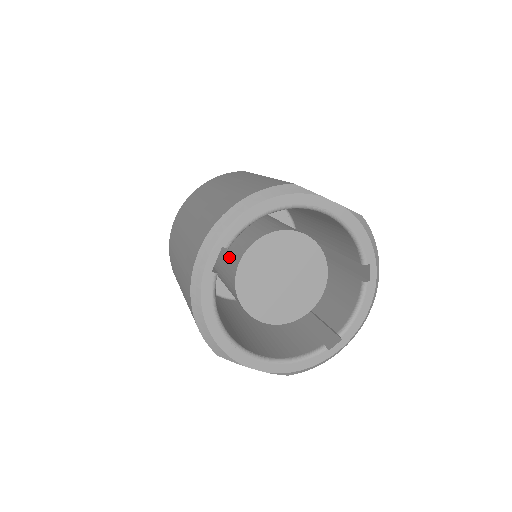
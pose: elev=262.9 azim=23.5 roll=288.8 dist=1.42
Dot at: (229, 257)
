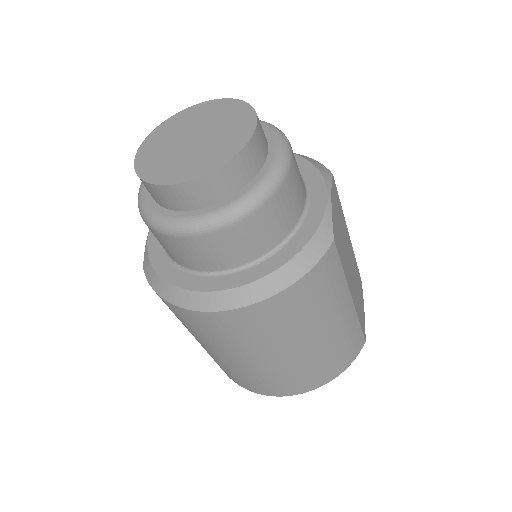
Dot at: occluded
